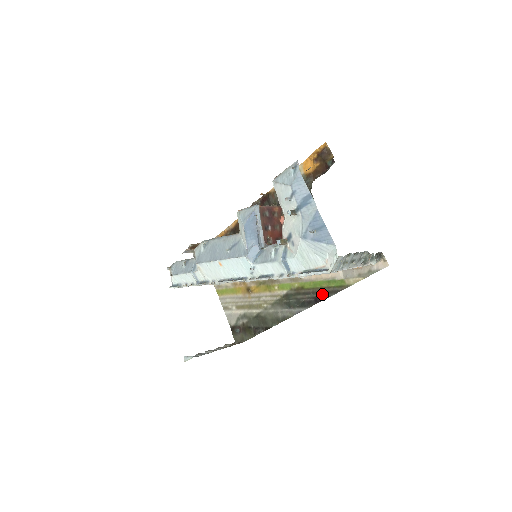
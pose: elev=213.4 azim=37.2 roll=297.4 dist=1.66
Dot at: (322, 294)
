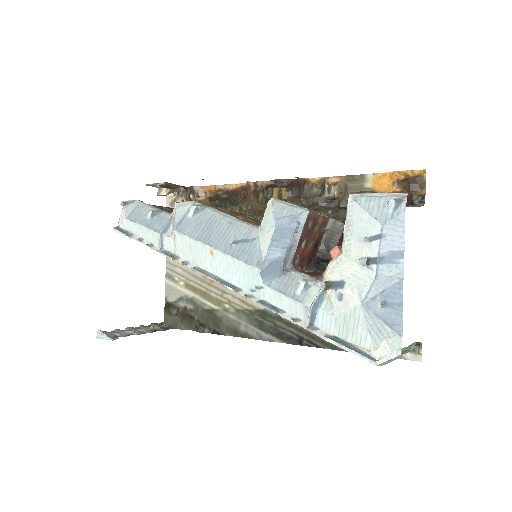
Dot at: (312, 339)
